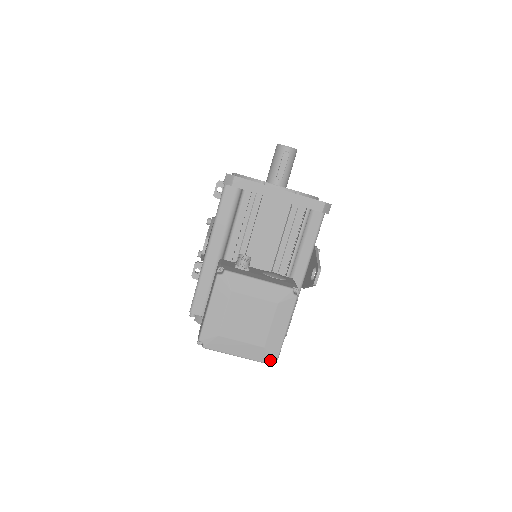
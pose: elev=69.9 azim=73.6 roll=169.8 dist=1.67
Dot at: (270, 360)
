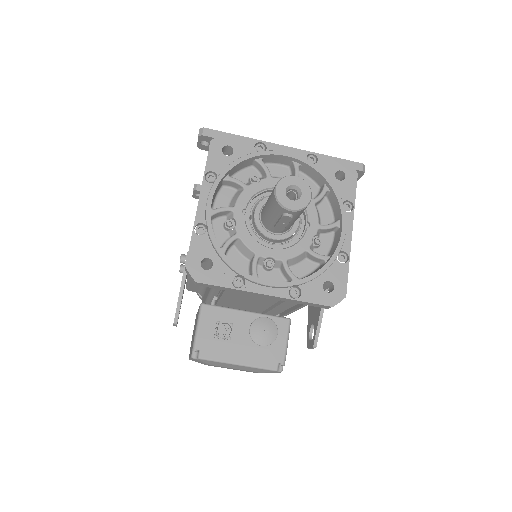
Dot at: occluded
